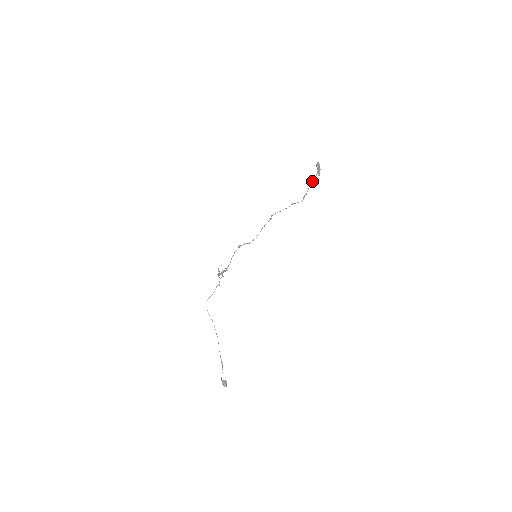
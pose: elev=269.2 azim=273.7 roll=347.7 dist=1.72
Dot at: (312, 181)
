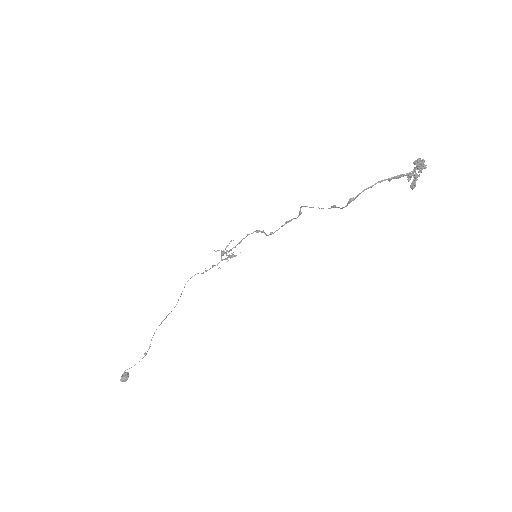
Dot at: (379, 181)
